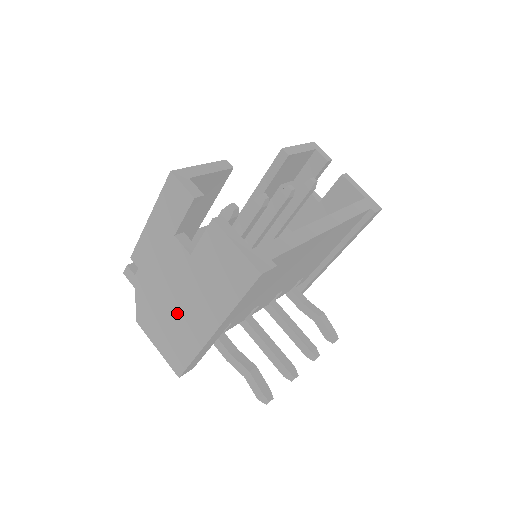
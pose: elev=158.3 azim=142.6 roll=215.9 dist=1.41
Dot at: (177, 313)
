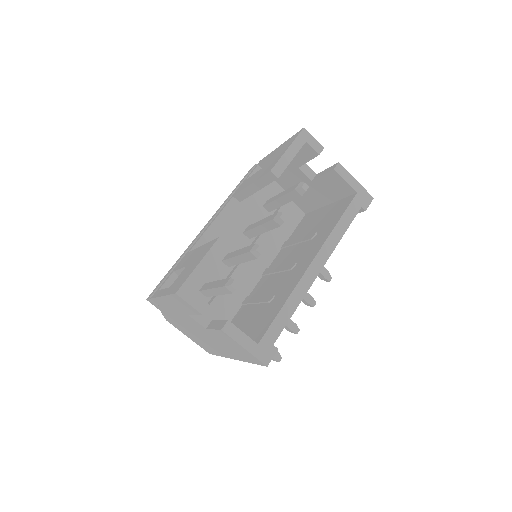
Dot at: (201, 338)
